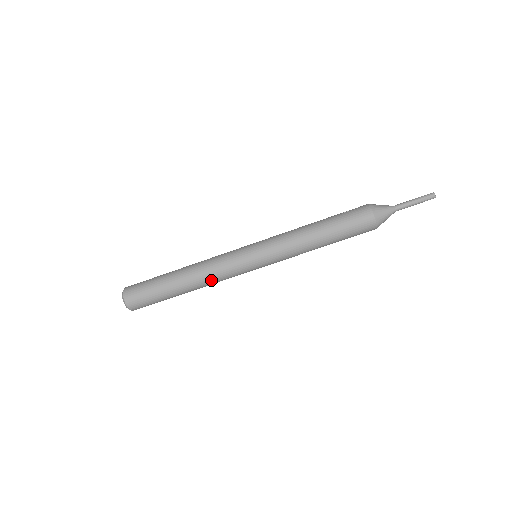
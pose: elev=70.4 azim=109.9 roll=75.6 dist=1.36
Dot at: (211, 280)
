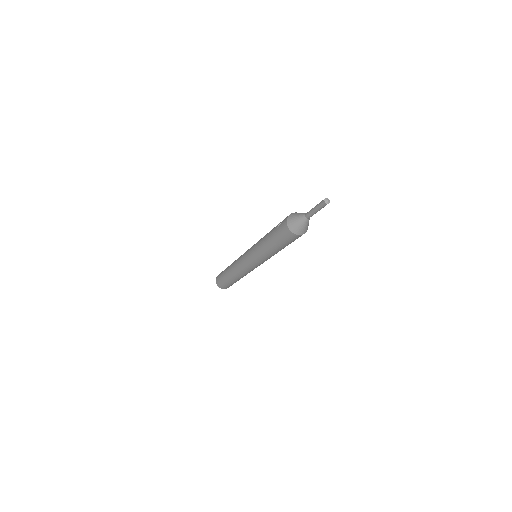
Dot at: occluded
